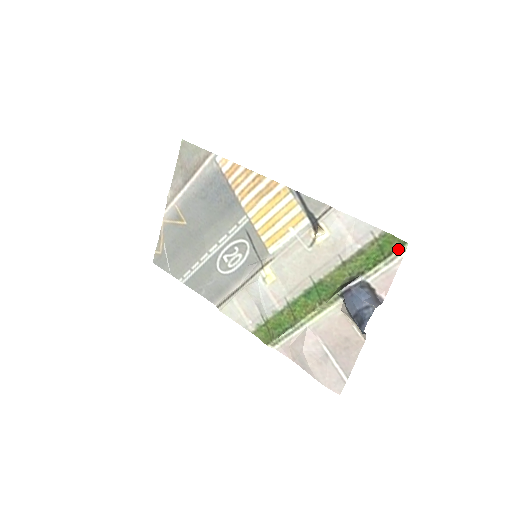
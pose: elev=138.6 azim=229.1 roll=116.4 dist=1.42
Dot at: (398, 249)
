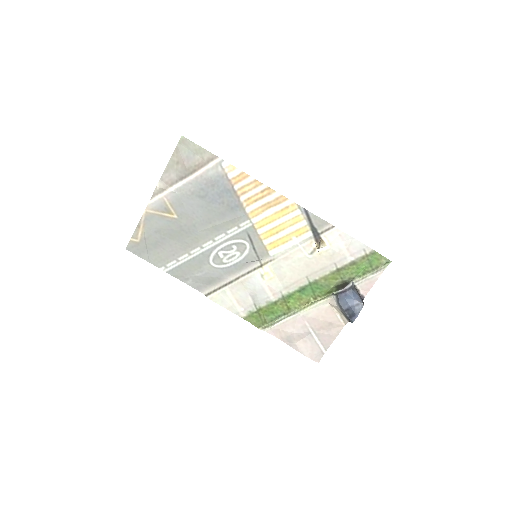
Dot at: (384, 265)
